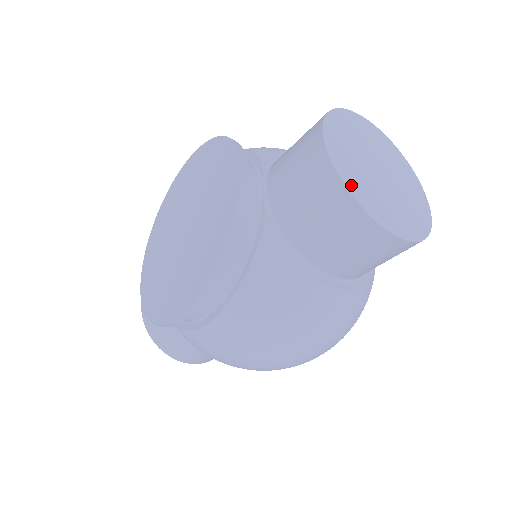
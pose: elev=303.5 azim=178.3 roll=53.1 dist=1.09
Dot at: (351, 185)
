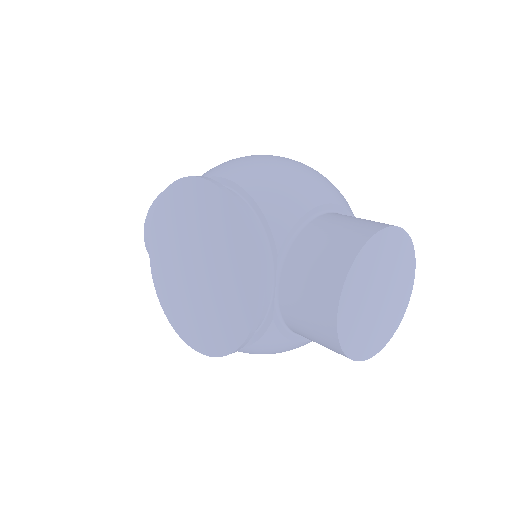
Dot at: (348, 344)
